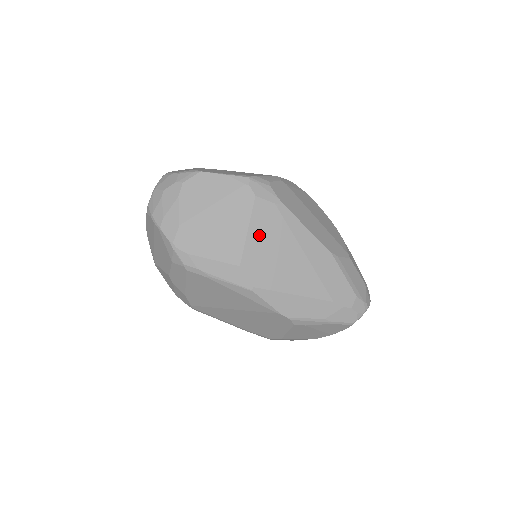
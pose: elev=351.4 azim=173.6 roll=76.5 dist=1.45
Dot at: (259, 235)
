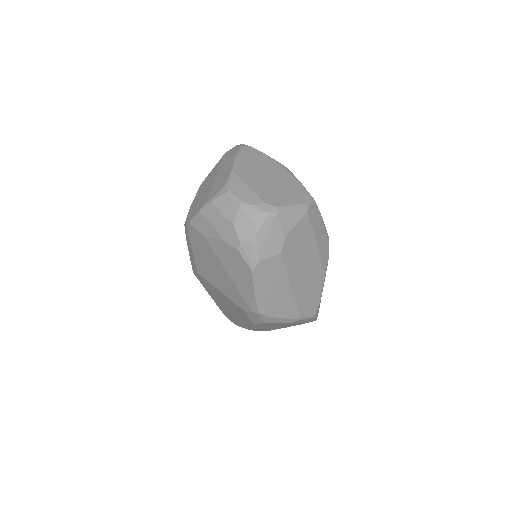
Dot at: (224, 297)
